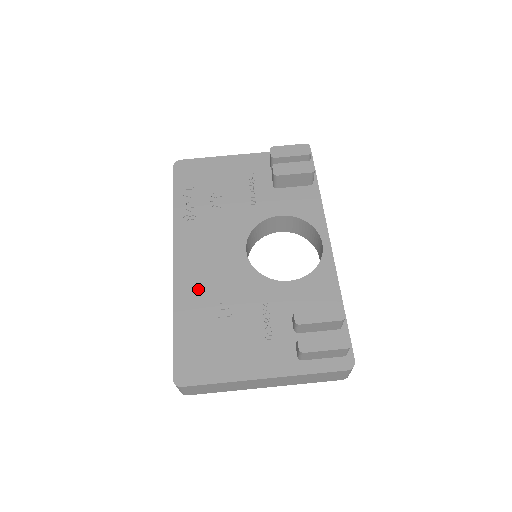
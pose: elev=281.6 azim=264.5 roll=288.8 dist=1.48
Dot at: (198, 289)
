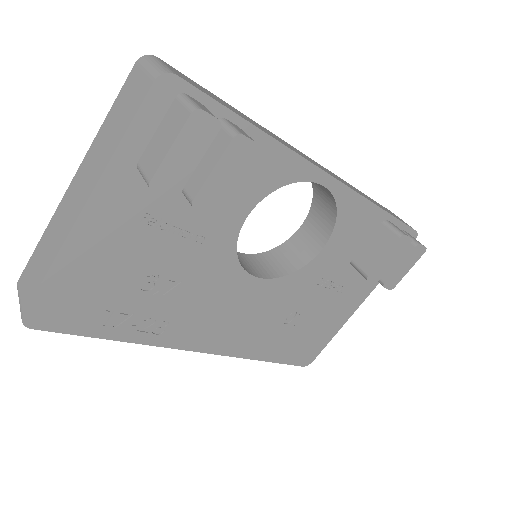
Dot at: (255, 336)
